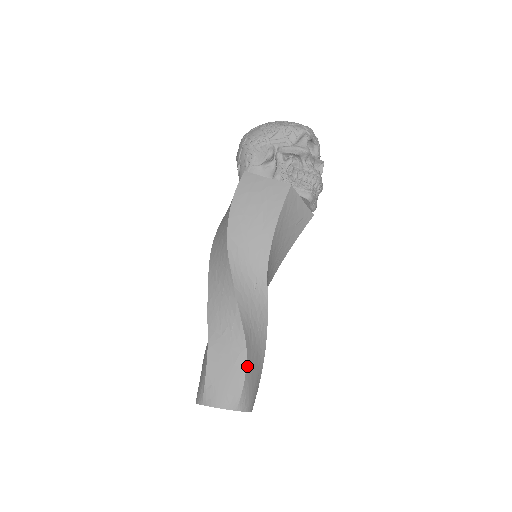
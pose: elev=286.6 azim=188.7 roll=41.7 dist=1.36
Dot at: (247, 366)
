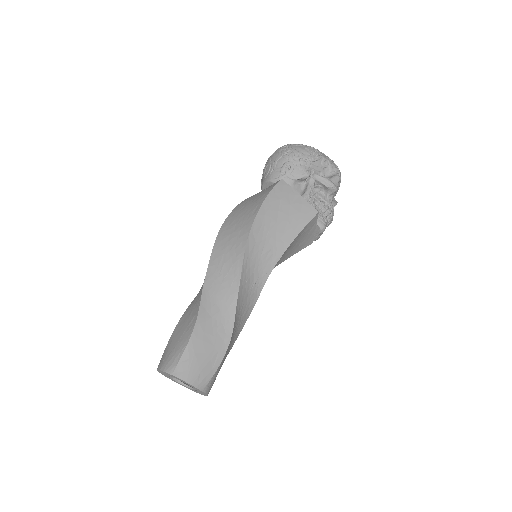
Dot at: (225, 354)
